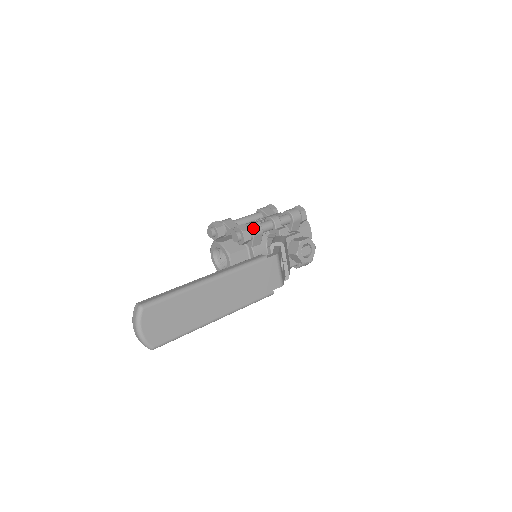
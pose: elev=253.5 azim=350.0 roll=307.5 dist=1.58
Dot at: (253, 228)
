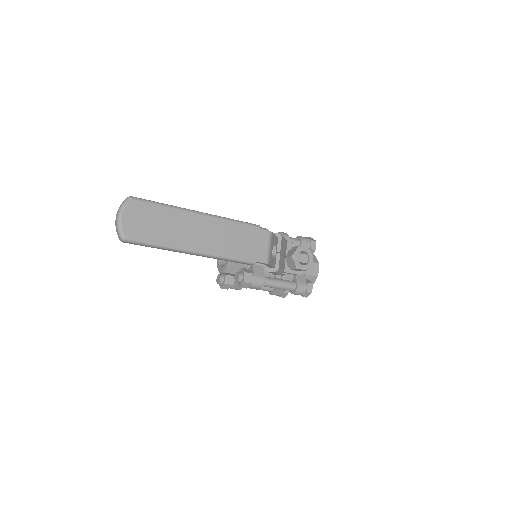
Dot at: occluded
